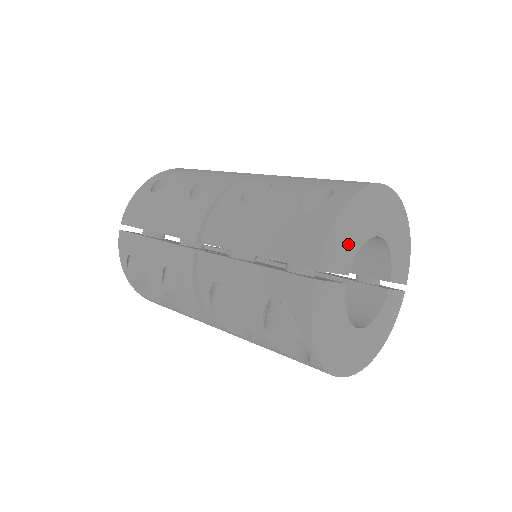
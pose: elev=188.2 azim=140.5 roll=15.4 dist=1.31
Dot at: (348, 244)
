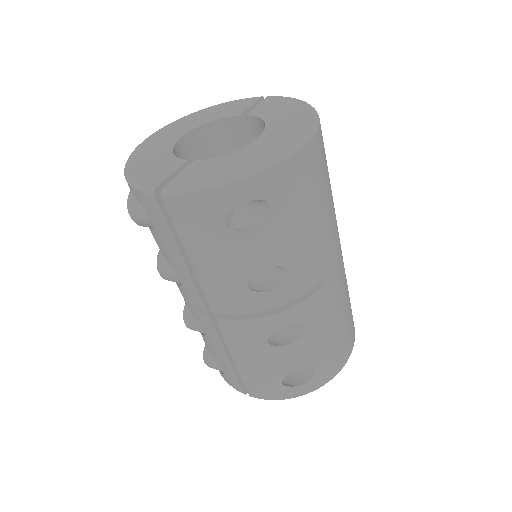
Dot at: occluded
